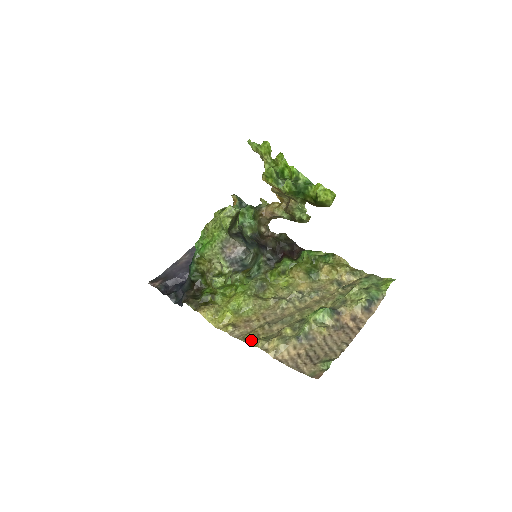
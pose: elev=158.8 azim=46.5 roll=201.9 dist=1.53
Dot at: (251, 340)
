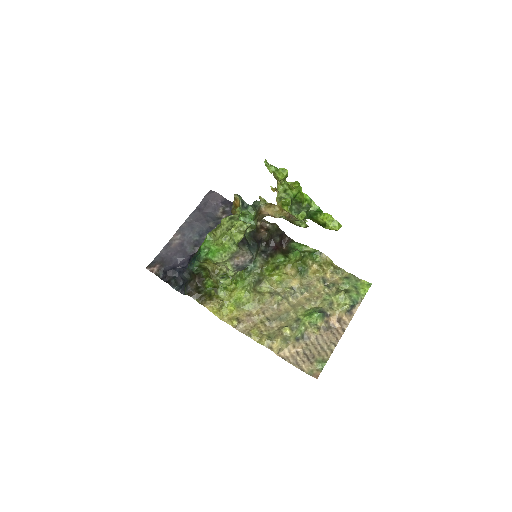
Dot at: (256, 337)
